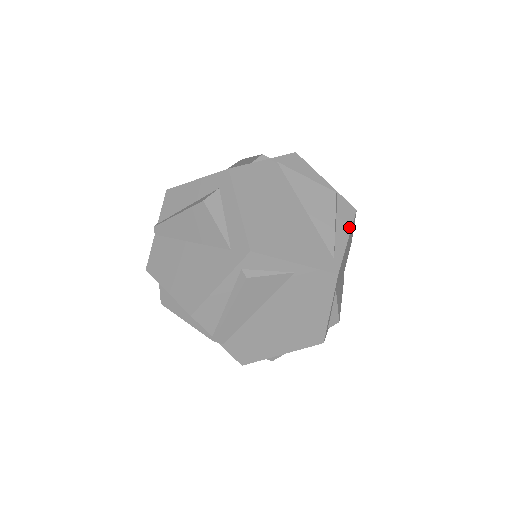
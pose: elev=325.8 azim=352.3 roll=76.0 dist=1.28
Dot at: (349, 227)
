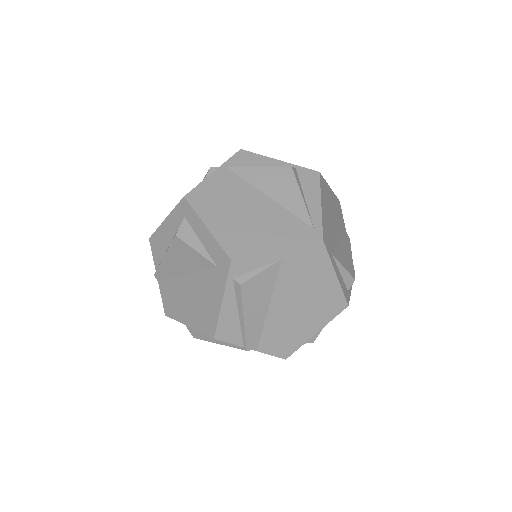
Dot at: (318, 192)
